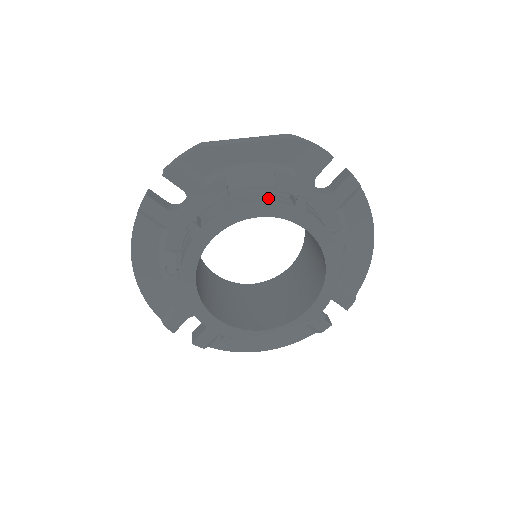
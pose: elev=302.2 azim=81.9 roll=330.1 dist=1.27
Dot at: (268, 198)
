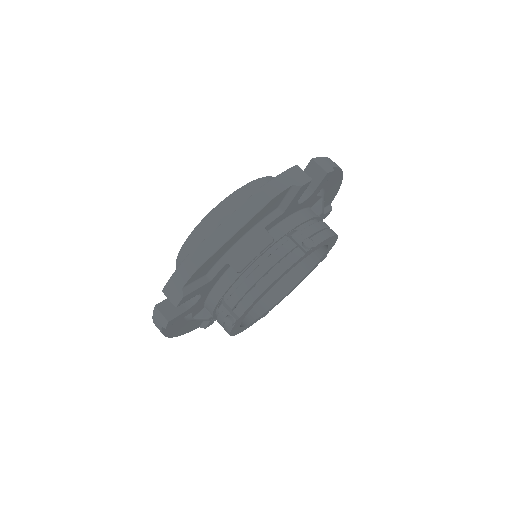
Dot at: (280, 263)
